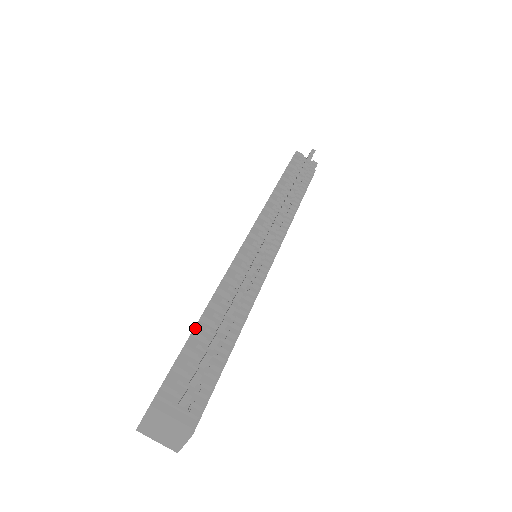
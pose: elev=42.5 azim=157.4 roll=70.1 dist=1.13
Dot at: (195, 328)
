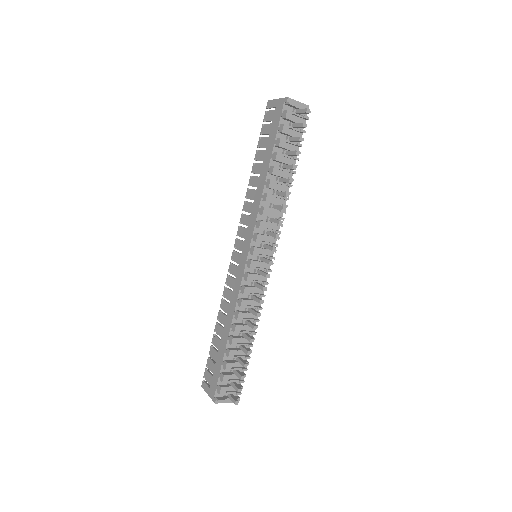
Dot at: (229, 356)
